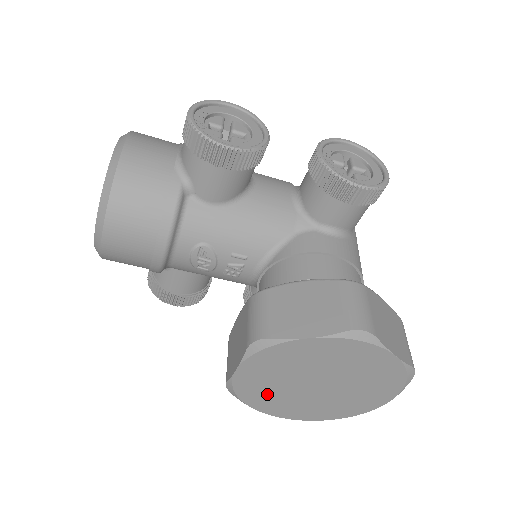
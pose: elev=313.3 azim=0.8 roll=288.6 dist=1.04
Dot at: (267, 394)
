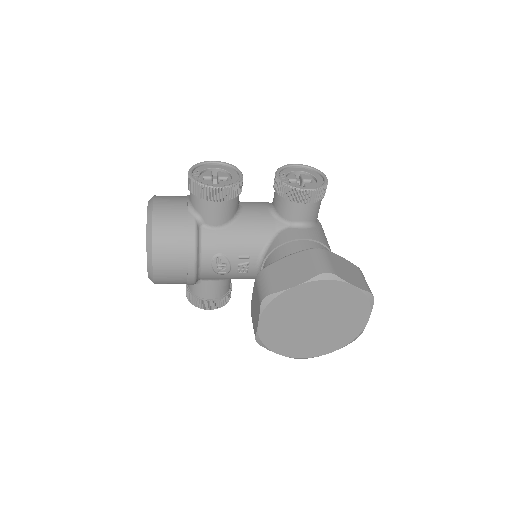
Dot at: (284, 339)
